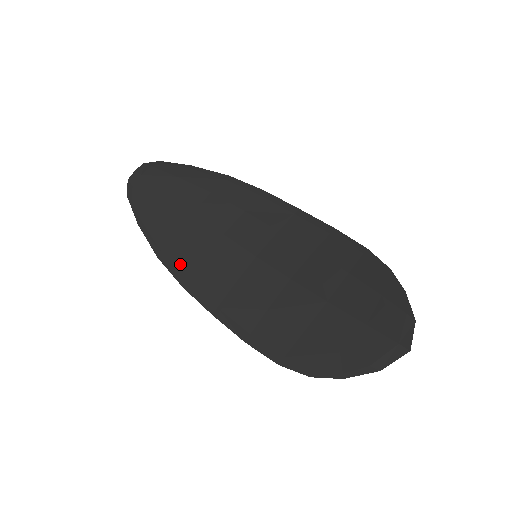
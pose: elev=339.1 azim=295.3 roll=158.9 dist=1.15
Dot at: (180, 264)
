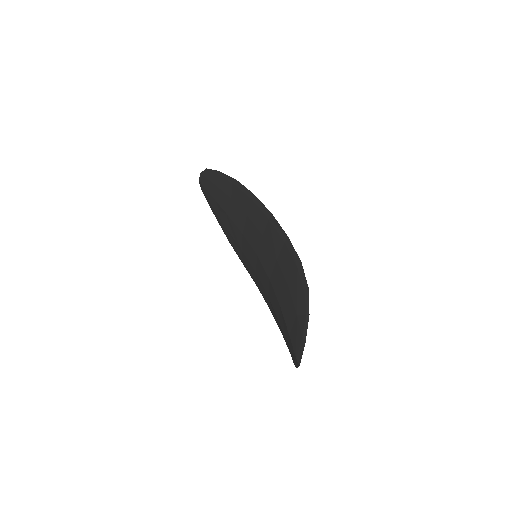
Dot at: (236, 250)
